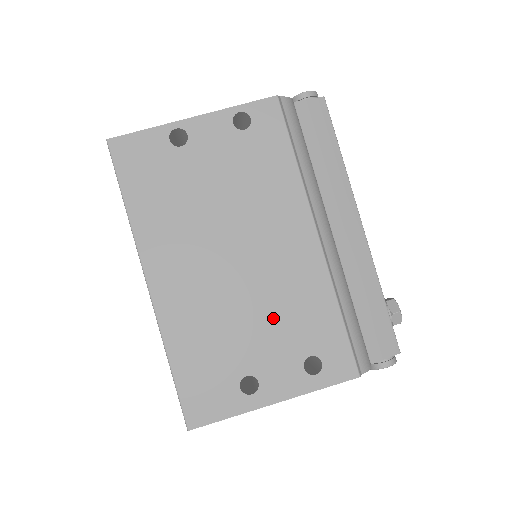
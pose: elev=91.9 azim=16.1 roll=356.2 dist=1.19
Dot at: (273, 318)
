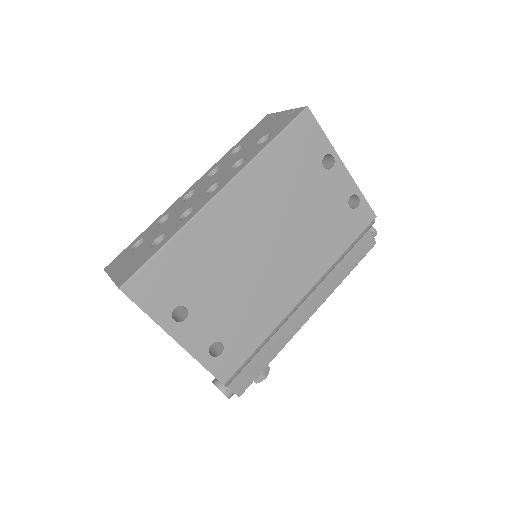
Dot at: (237, 301)
